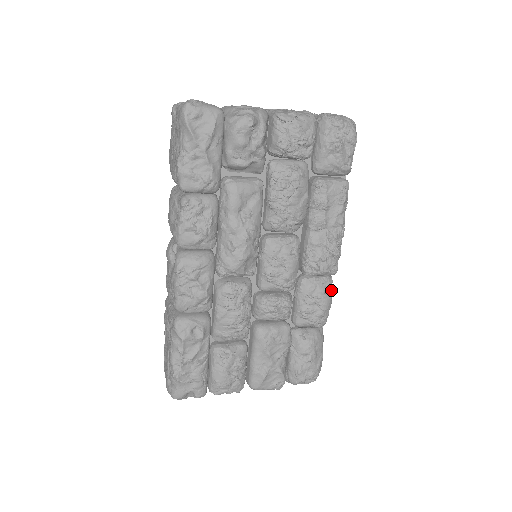
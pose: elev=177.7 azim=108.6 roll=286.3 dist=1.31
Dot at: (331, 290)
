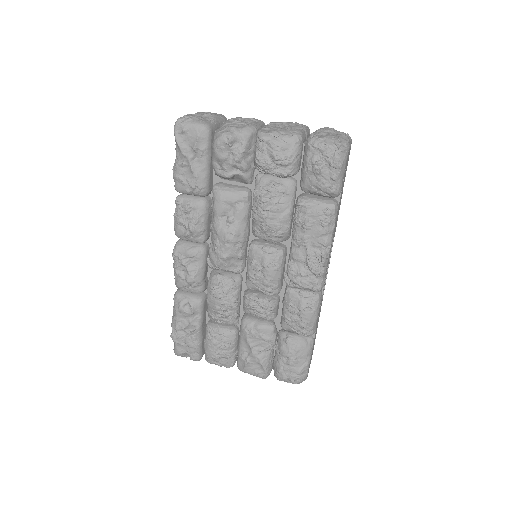
Dot at: (316, 306)
